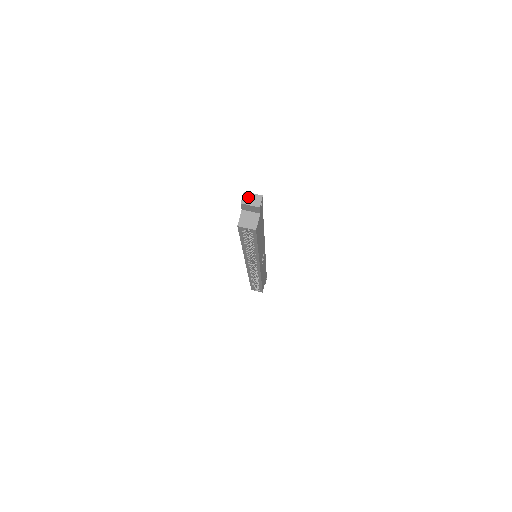
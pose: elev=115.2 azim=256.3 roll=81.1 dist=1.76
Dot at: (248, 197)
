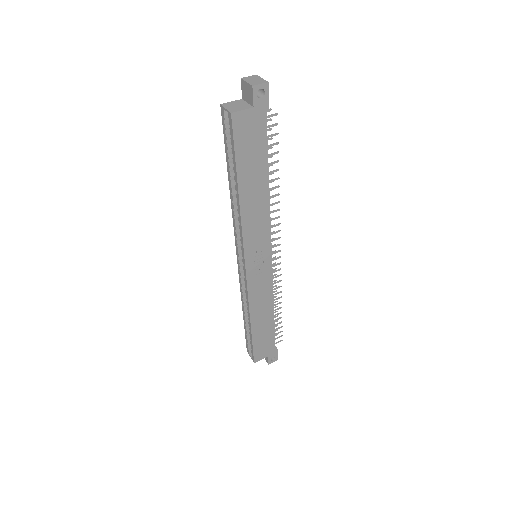
Dot at: (254, 78)
